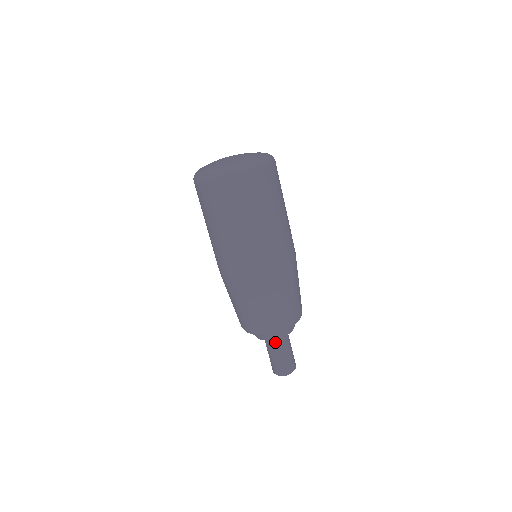
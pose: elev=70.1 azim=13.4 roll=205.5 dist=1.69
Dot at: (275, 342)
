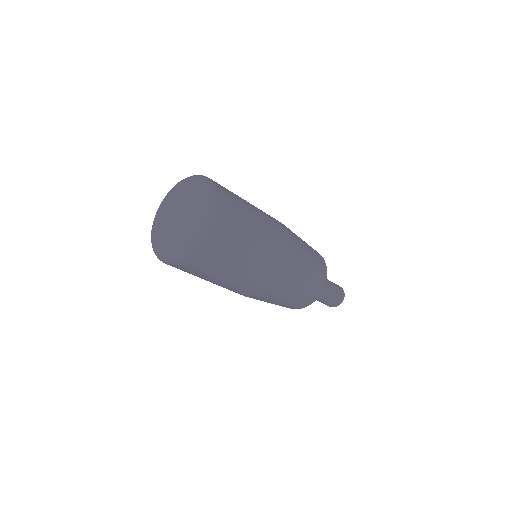
Dot at: occluded
